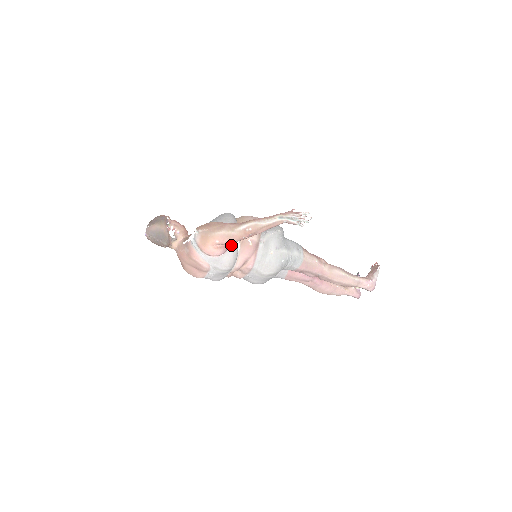
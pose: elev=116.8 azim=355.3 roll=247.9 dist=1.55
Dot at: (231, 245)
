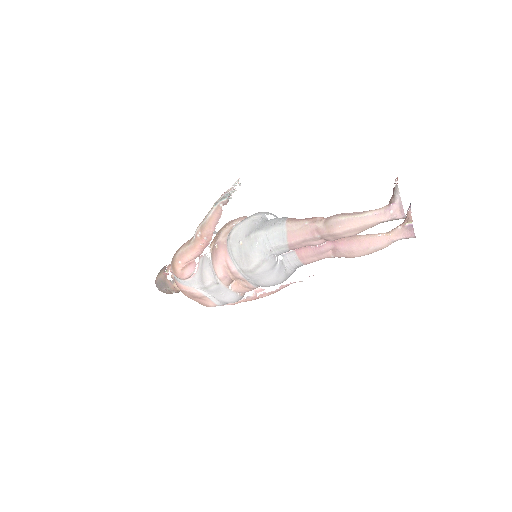
Dot at: (201, 259)
